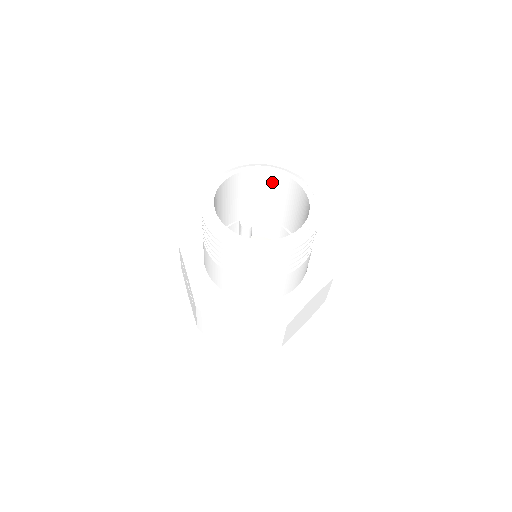
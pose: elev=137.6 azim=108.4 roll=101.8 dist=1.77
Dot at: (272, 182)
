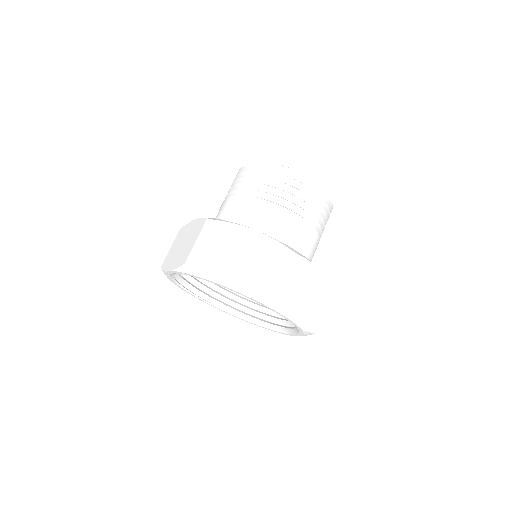
Dot at: occluded
